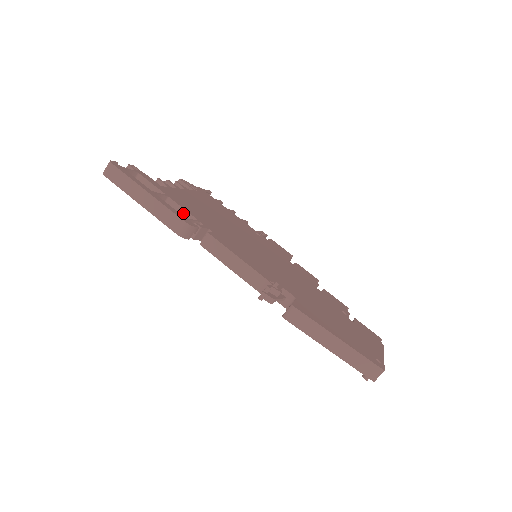
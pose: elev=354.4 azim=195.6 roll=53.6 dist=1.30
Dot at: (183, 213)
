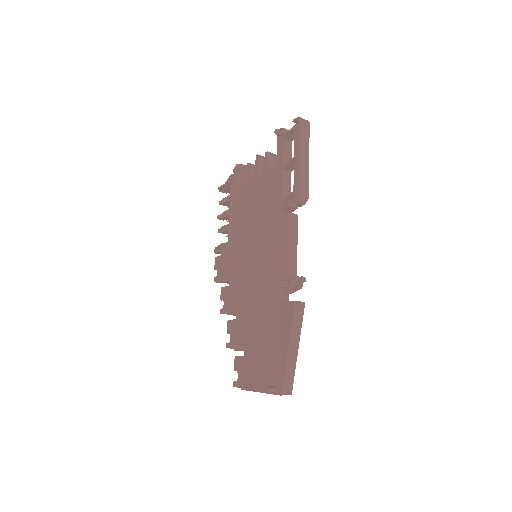
Dot at: (289, 188)
